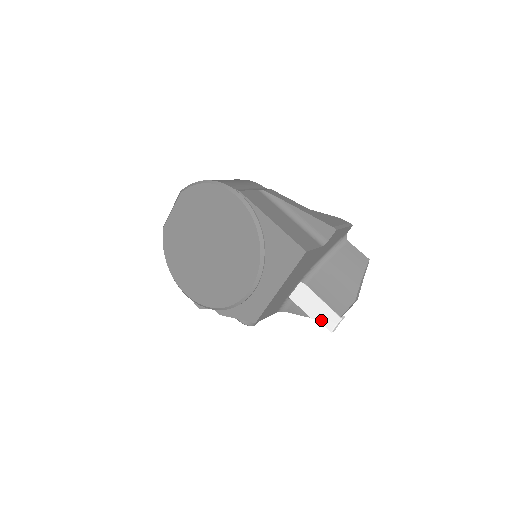
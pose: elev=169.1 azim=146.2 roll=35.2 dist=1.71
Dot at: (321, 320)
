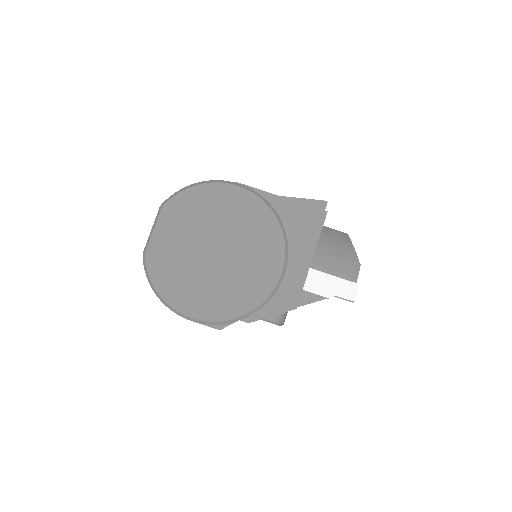
Dot at: (340, 295)
